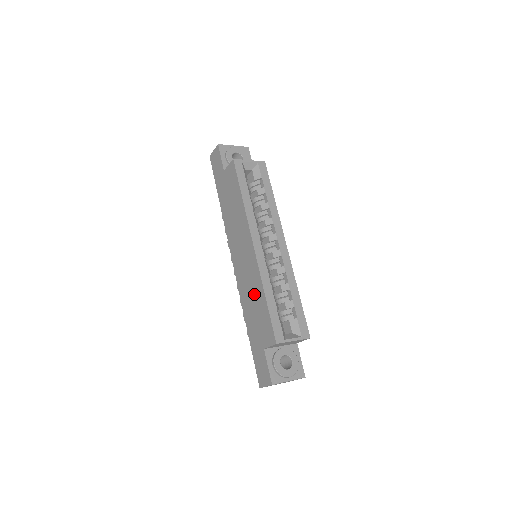
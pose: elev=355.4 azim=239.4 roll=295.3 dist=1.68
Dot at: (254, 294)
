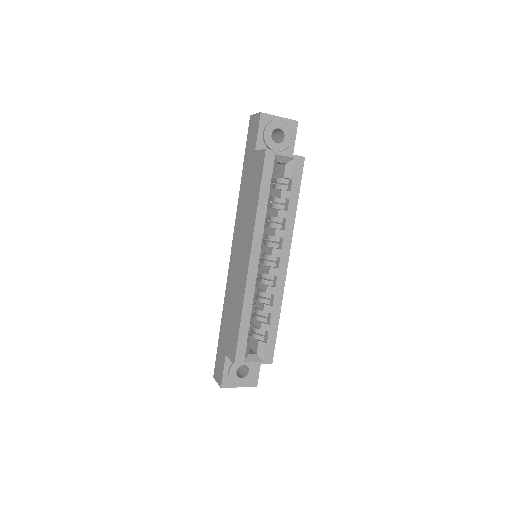
Dot at: (235, 303)
